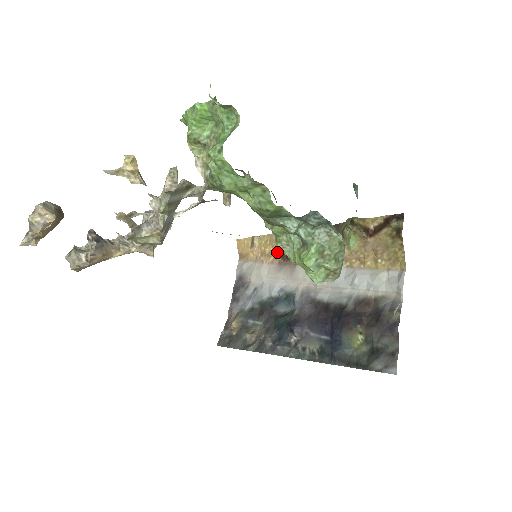
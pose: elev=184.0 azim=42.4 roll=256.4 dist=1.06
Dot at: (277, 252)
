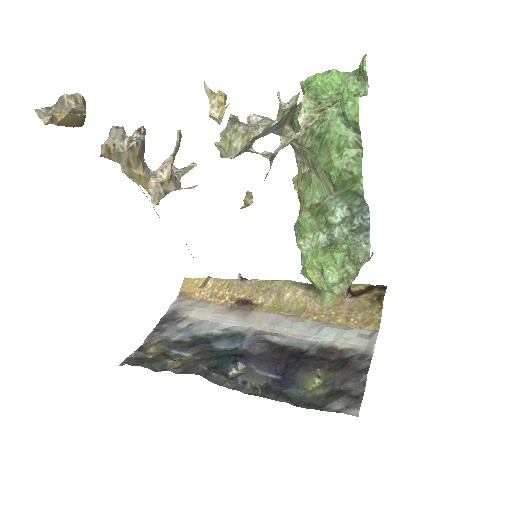
Dot at: (233, 296)
